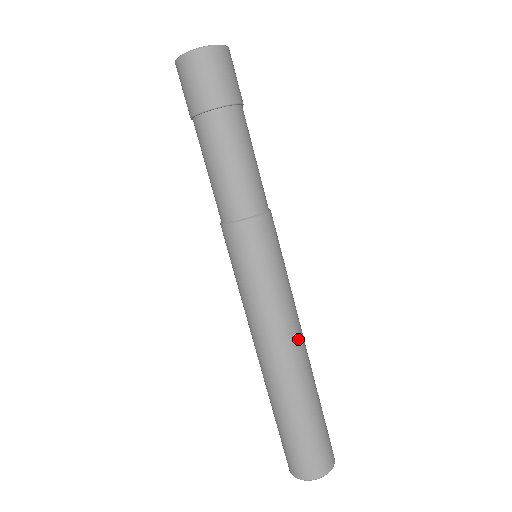
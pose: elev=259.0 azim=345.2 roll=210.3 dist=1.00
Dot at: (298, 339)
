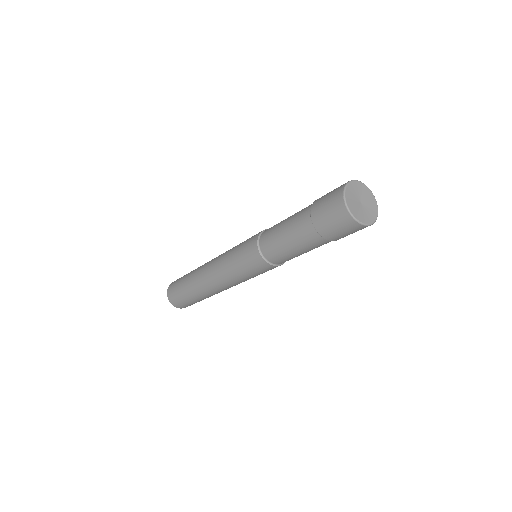
Dot at: occluded
